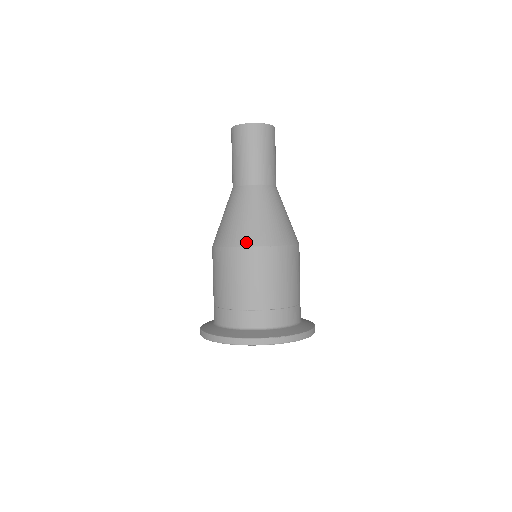
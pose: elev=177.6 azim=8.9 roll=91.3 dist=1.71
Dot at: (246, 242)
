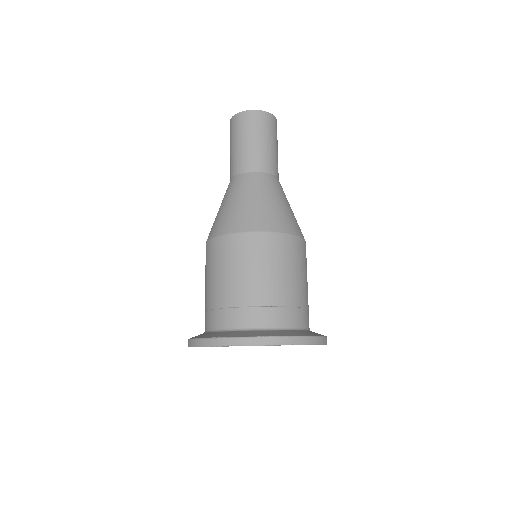
Dot at: (210, 235)
